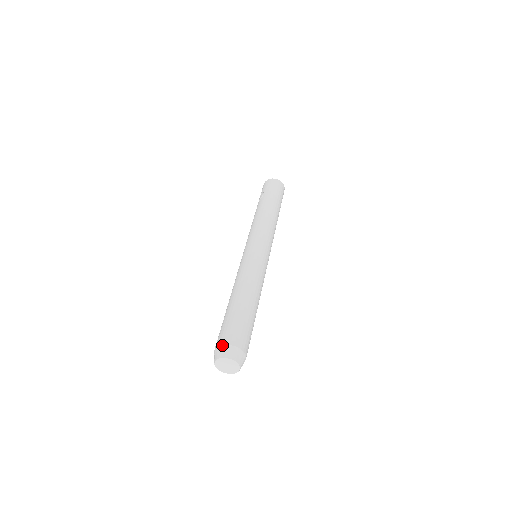
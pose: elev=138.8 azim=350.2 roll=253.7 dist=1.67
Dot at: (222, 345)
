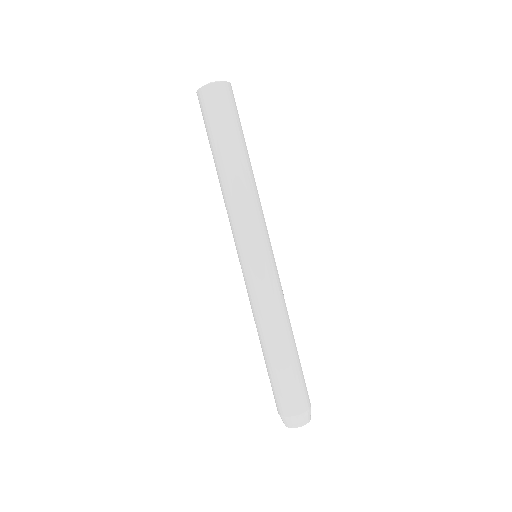
Dot at: (278, 413)
